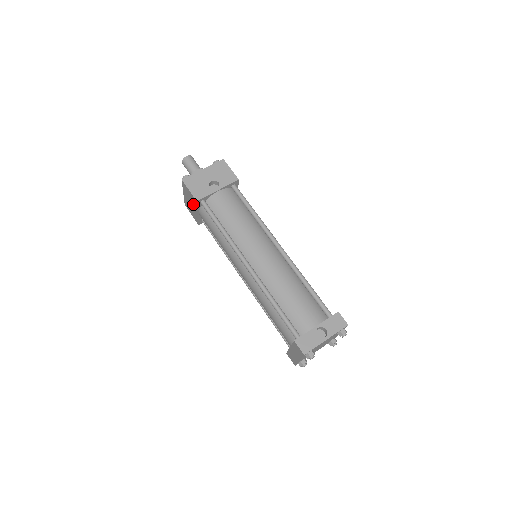
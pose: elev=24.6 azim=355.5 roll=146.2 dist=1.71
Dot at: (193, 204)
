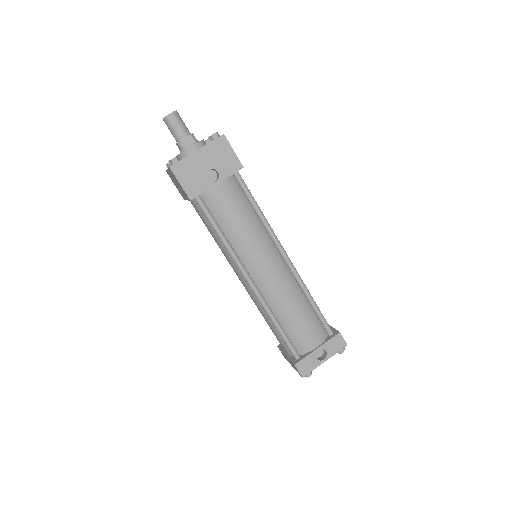
Dot at: (182, 192)
